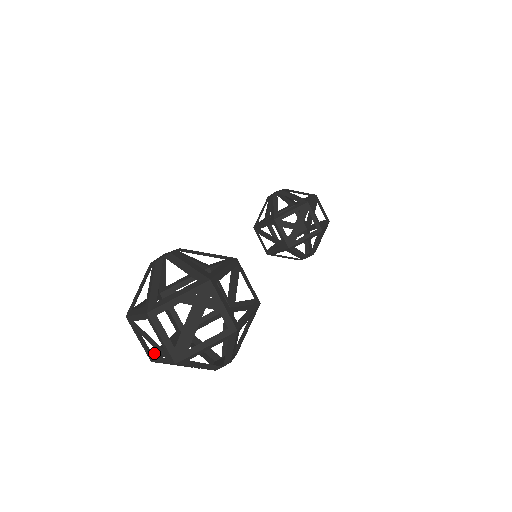
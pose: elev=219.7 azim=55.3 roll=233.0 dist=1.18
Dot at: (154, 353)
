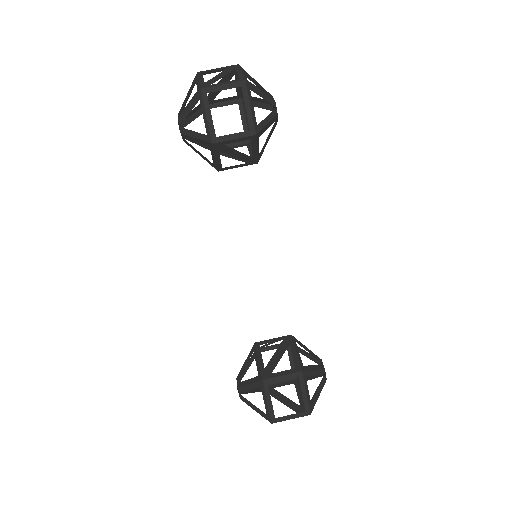
Dot at: occluded
